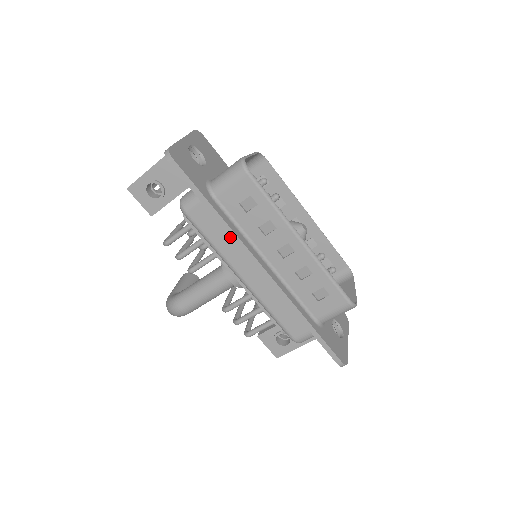
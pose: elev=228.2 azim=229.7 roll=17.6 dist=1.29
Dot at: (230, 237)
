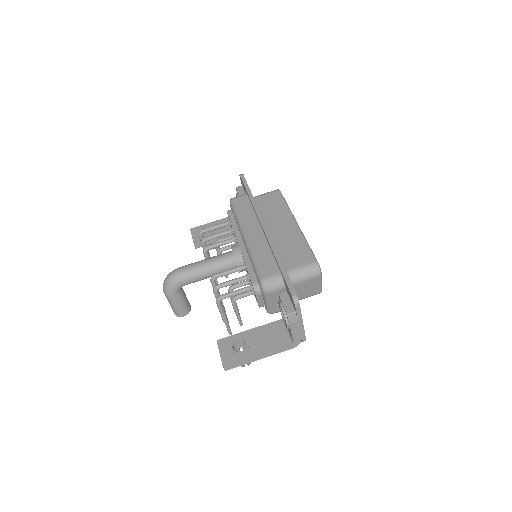
Dot at: (252, 212)
